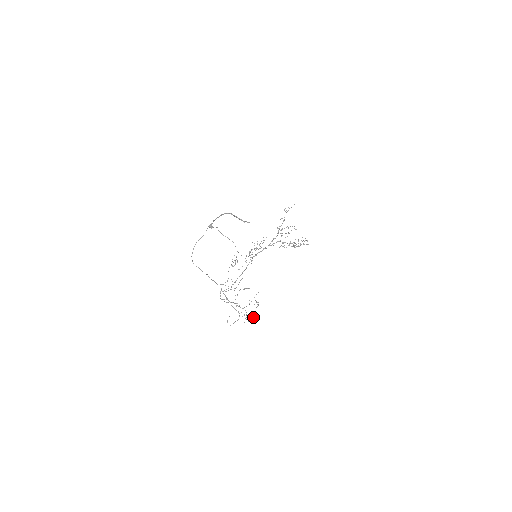
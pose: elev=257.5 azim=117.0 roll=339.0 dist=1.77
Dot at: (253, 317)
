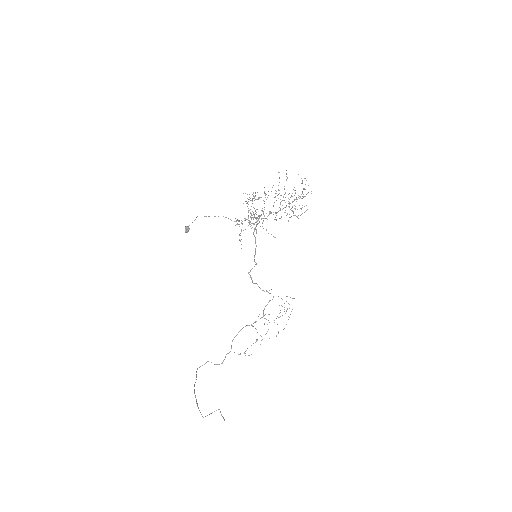
Dot at: occluded
